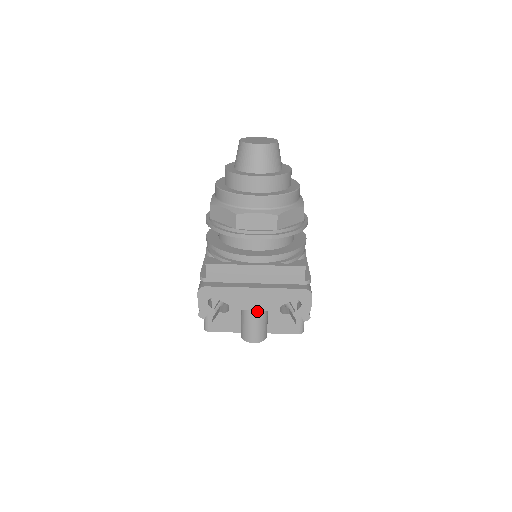
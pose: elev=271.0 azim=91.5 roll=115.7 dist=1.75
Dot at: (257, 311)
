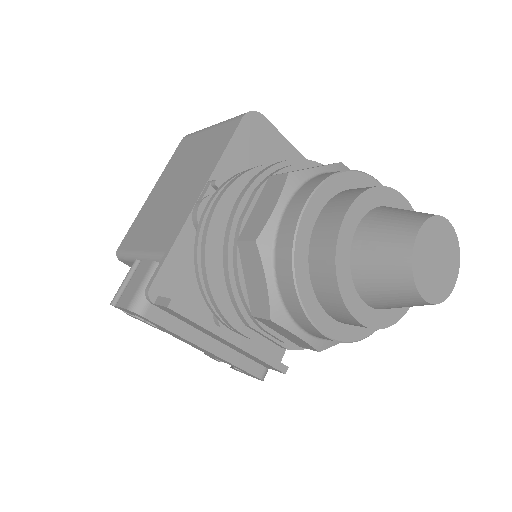
Dot at: occluded
